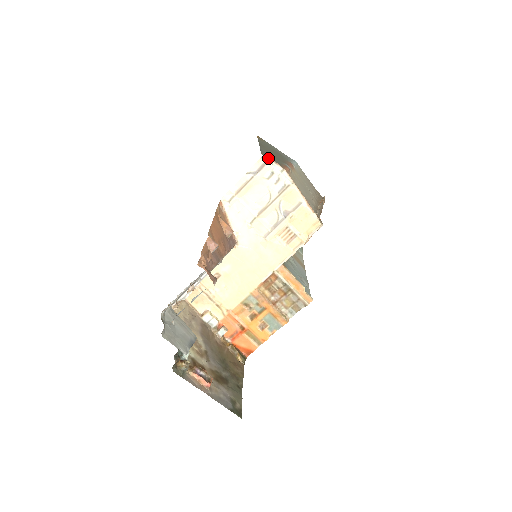
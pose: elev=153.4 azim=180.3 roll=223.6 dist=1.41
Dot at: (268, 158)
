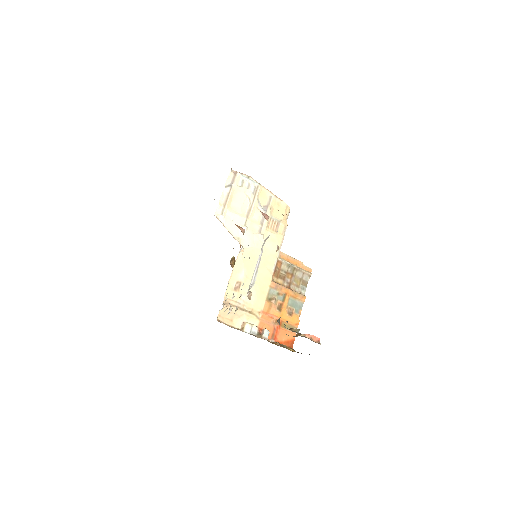
Dot at: (235, 171)
